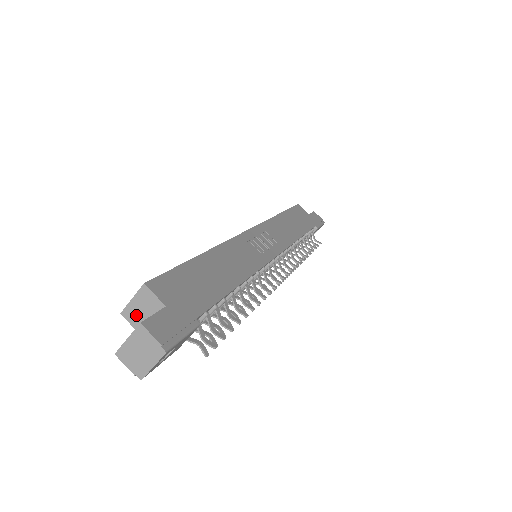
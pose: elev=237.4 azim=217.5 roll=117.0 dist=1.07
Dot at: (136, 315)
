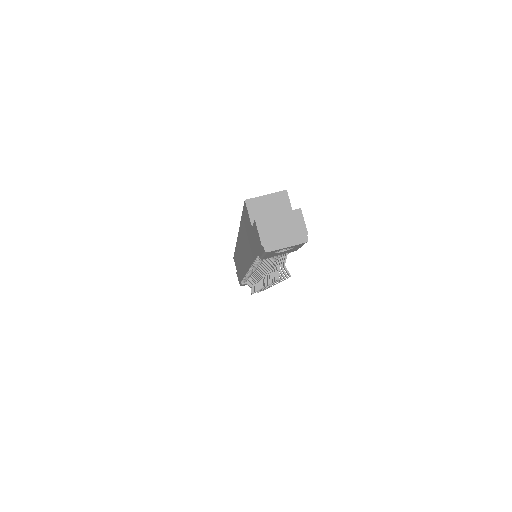
Dot at: (260, 209)
